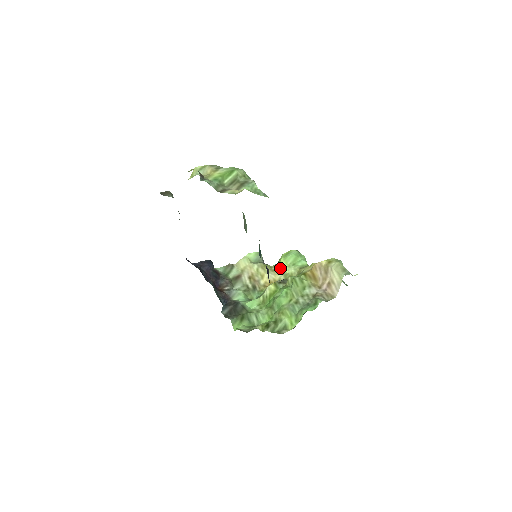
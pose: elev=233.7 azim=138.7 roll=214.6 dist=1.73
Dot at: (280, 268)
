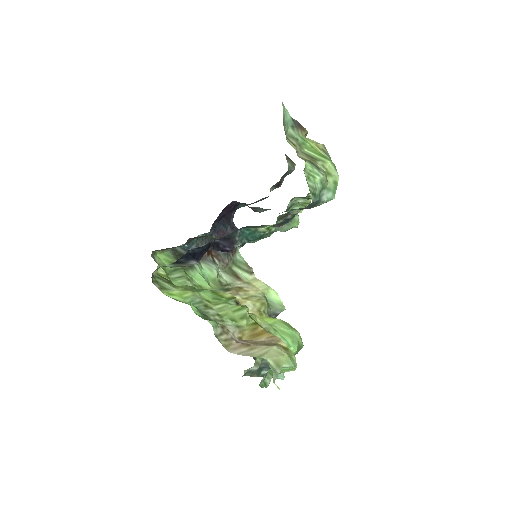
Dot at: (265, 318)
